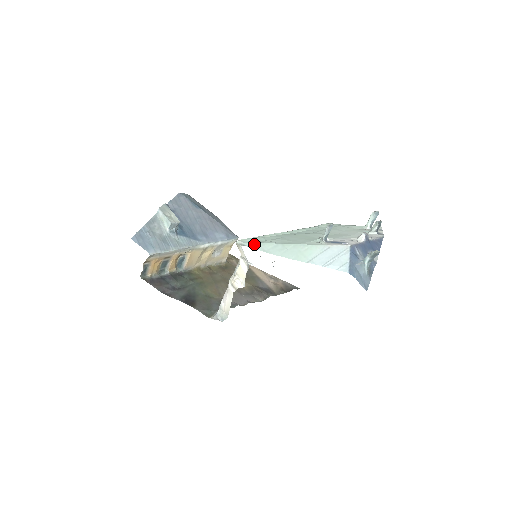
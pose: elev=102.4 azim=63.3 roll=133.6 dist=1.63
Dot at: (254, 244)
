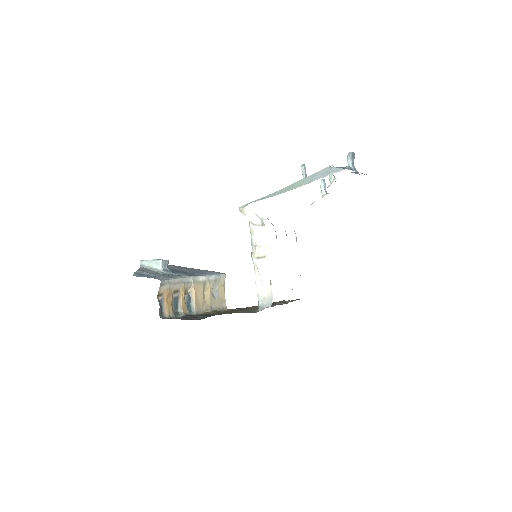
Dot at: (256, 200)
